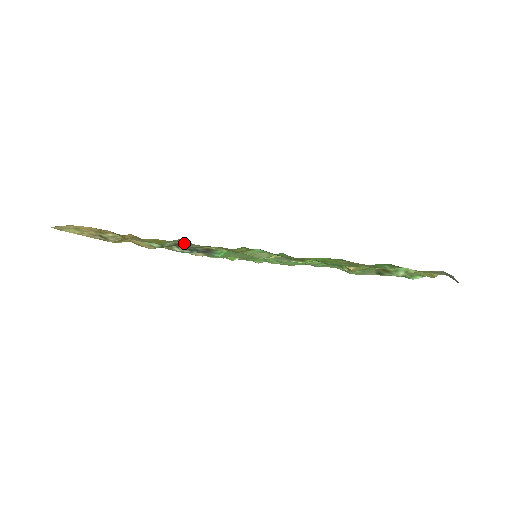
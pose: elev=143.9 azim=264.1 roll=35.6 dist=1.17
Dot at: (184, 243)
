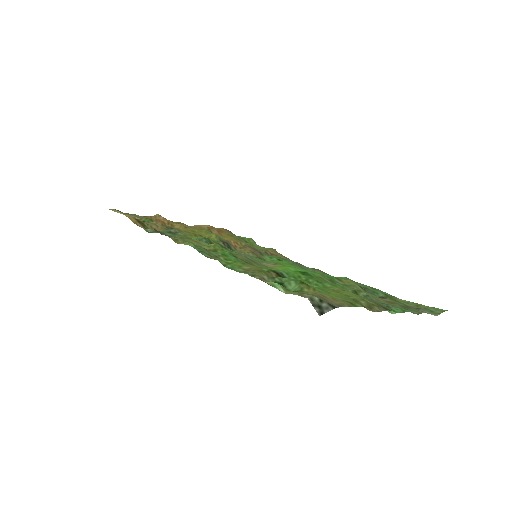
Dot at: (157, 231)
